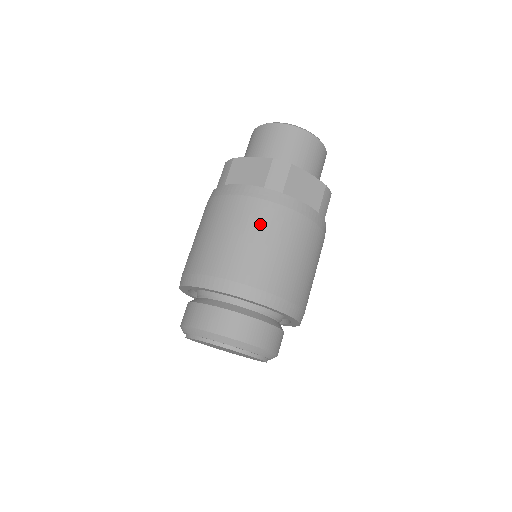
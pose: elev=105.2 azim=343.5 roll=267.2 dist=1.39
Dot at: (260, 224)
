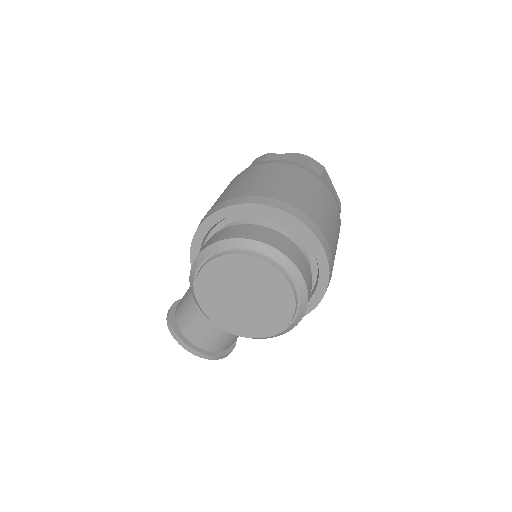
Dot at: (308, 183)
